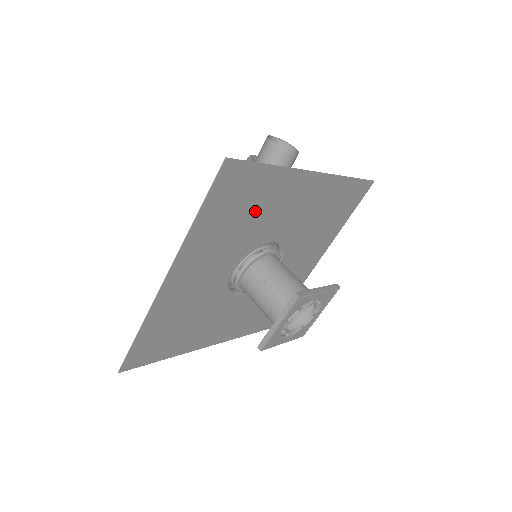
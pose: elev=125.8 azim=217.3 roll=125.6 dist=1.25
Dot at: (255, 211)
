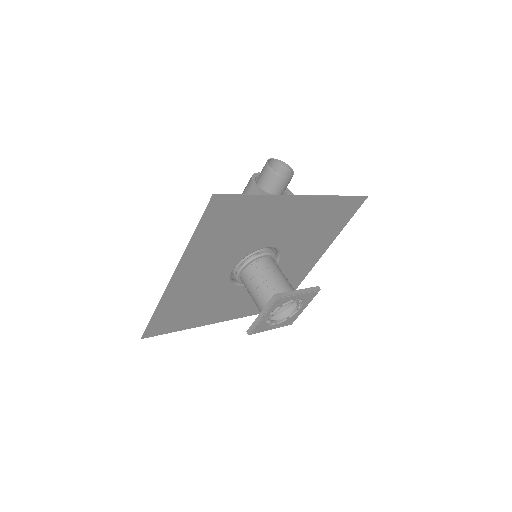
Dot at: (247, 227)
